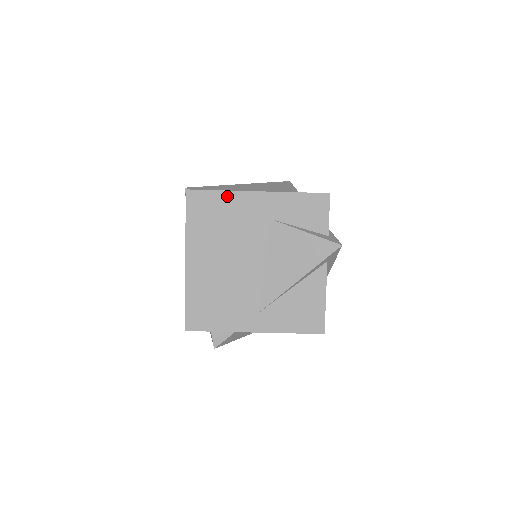
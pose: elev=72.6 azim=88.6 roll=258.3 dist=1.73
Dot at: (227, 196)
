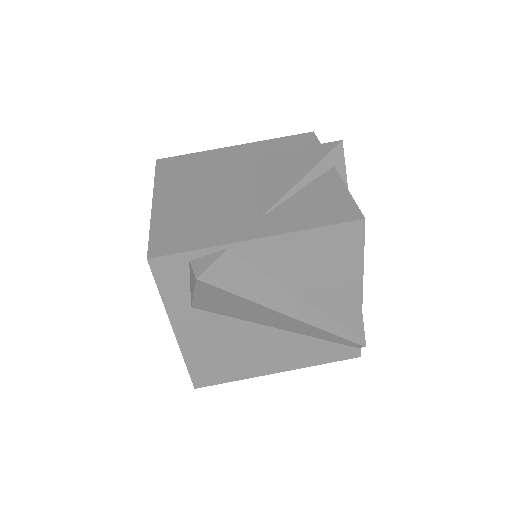
Dot at: (202, 154)
